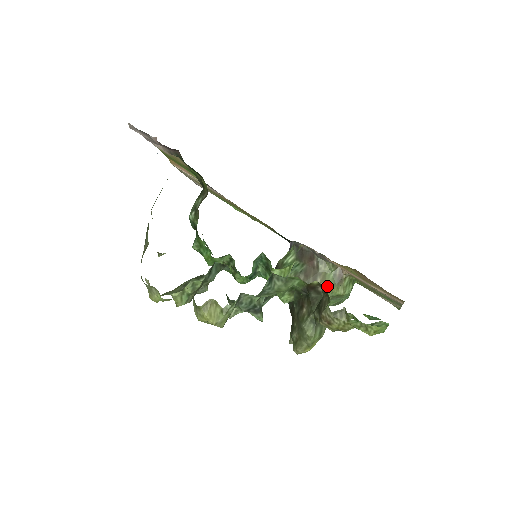
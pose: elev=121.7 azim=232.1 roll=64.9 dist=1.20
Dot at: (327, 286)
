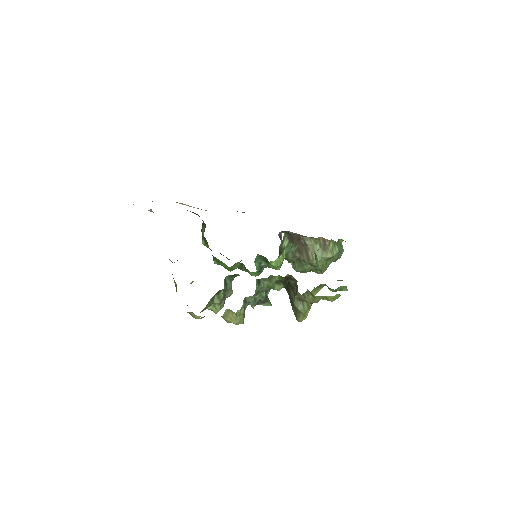
Dot at: (317, 255)
